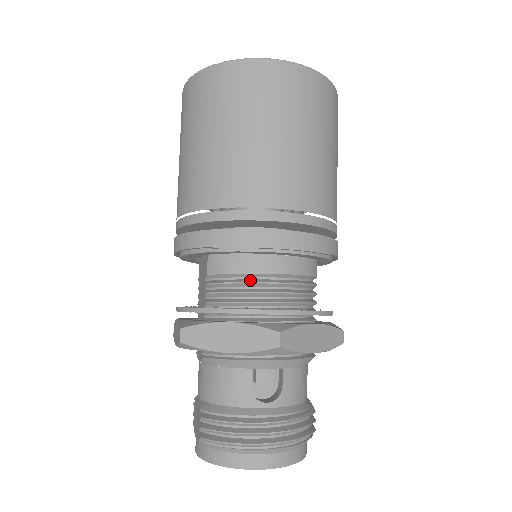
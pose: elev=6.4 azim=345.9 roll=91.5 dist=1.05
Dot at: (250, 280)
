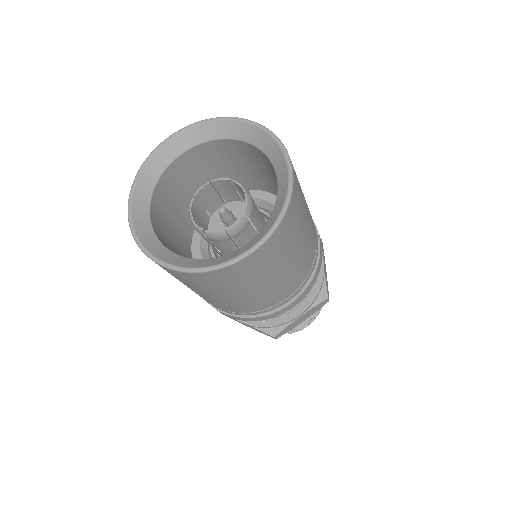
Dot at: occluded
